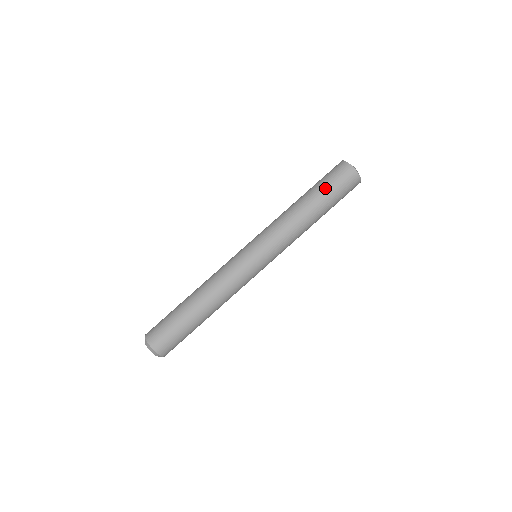
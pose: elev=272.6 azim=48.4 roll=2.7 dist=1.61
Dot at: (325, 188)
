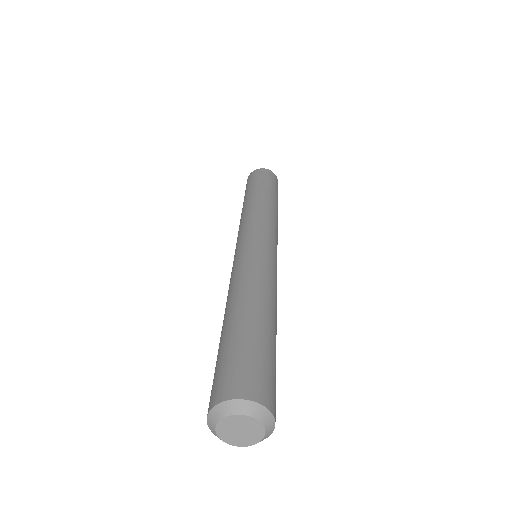
Dot at: (272, 186)
